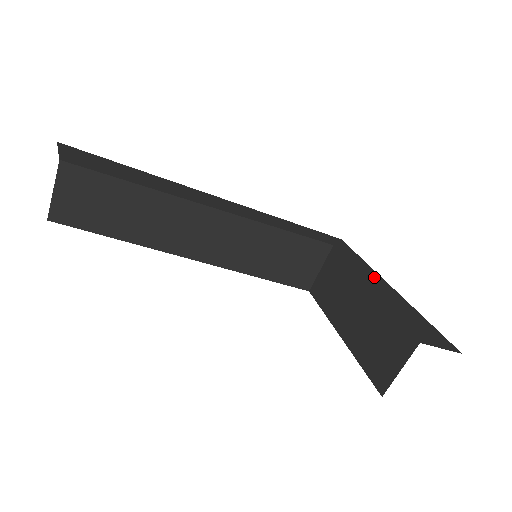
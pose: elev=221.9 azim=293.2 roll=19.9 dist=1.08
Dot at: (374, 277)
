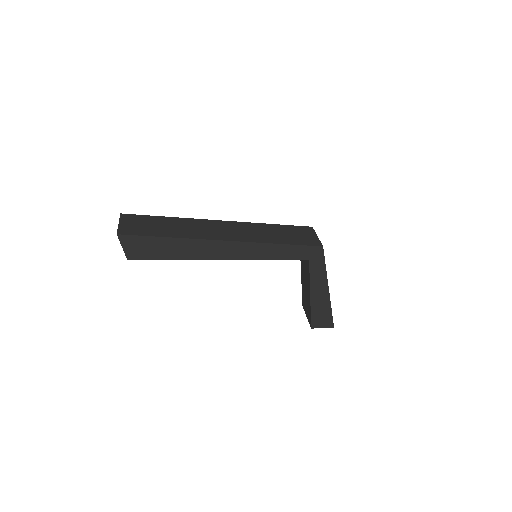
Dot at: (321, 285)
